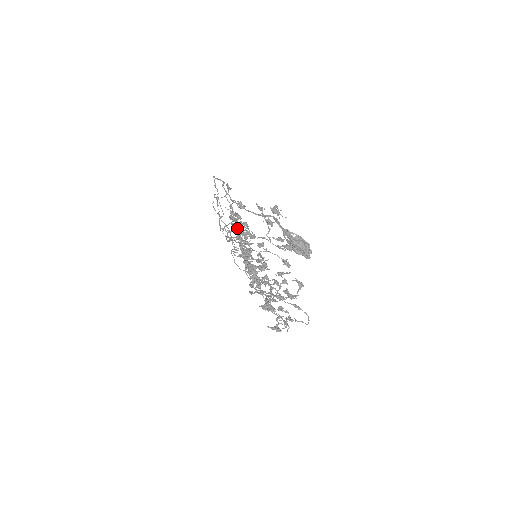
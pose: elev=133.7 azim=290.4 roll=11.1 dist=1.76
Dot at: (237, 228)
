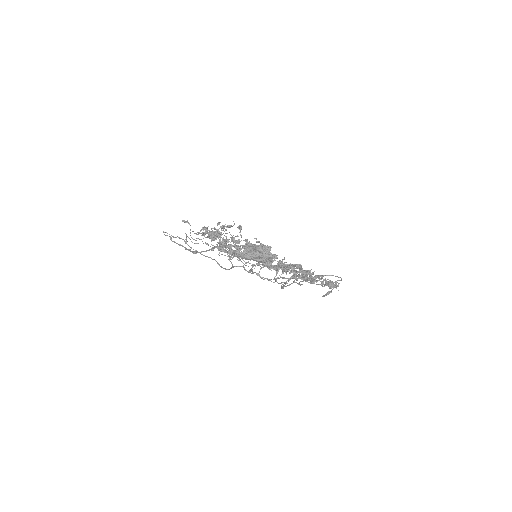
Dot at: (223, 246)
